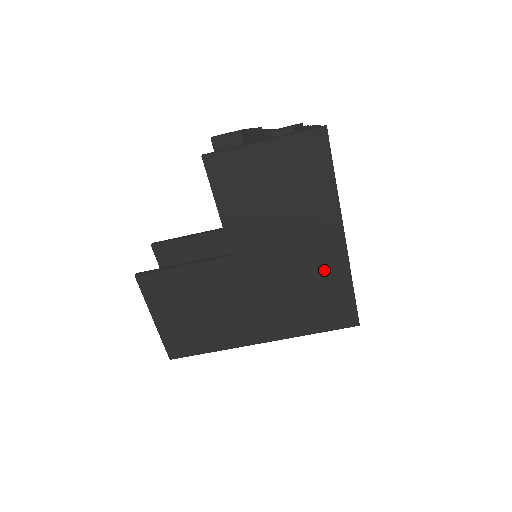
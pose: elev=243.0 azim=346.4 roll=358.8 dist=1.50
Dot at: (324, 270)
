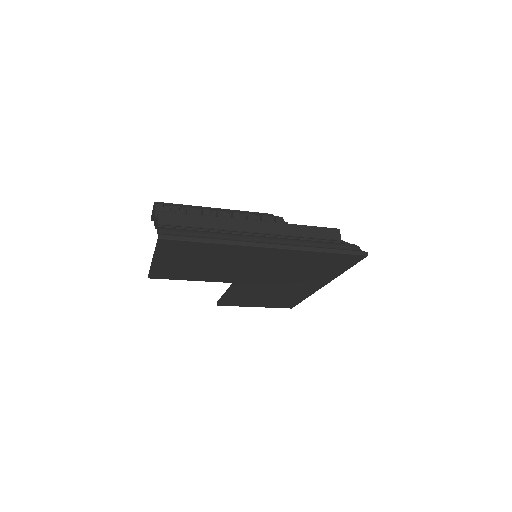
Dot at: (291, 259)
